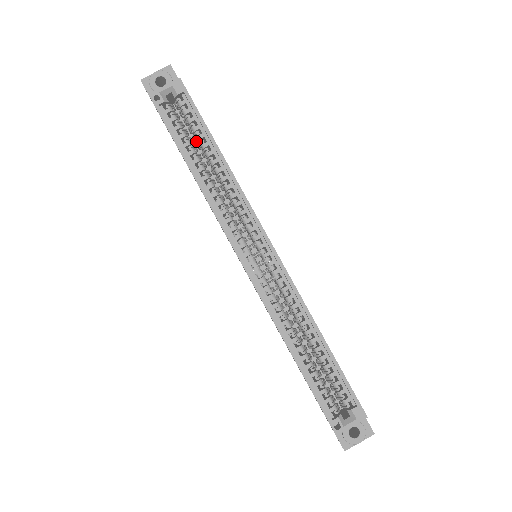
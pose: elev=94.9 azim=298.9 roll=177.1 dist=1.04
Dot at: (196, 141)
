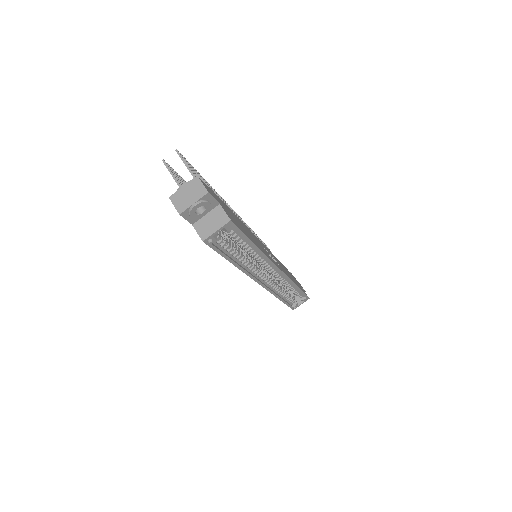
Dot at: occluded
